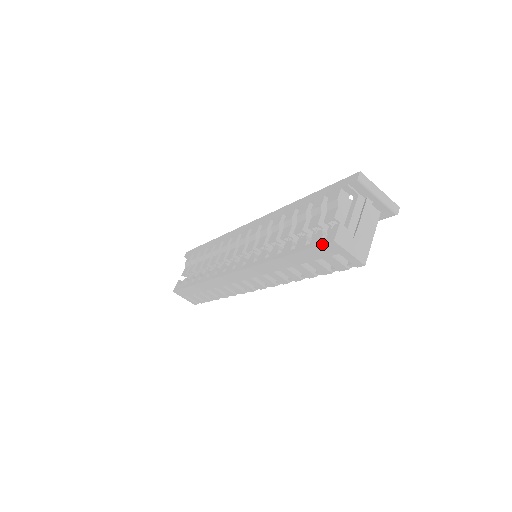
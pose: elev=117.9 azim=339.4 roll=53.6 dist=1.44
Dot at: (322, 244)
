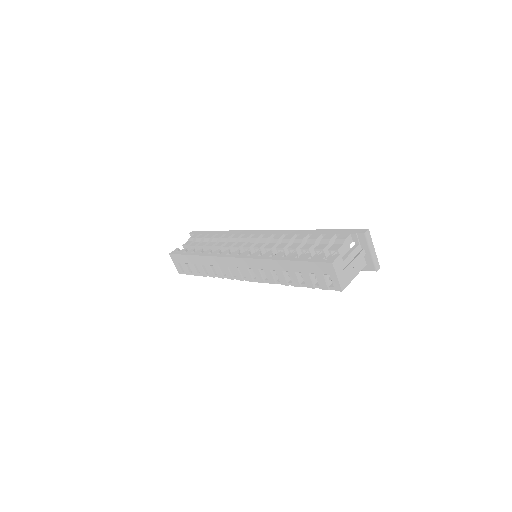
Dot at: (322, 262)
